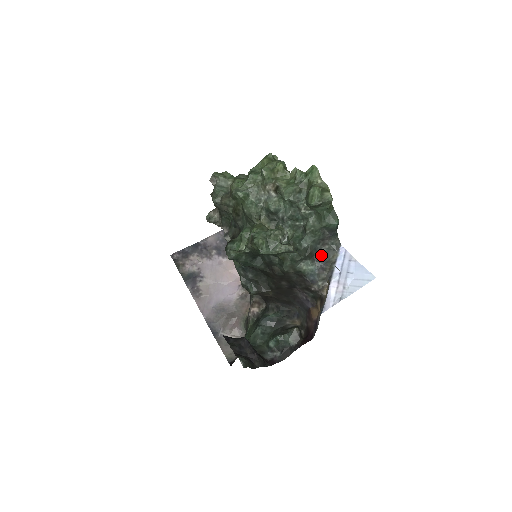
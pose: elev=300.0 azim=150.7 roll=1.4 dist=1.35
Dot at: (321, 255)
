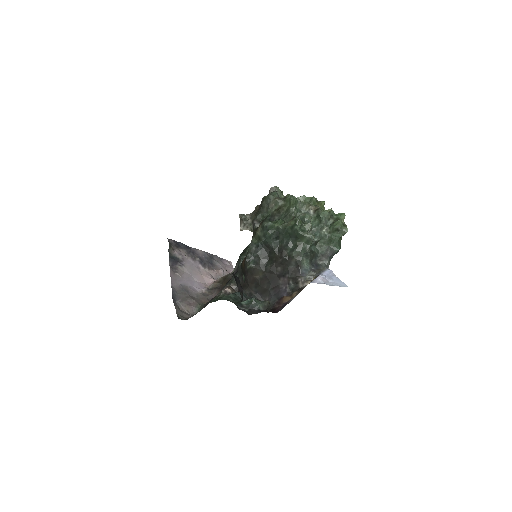
Dot at: (316, 264)
